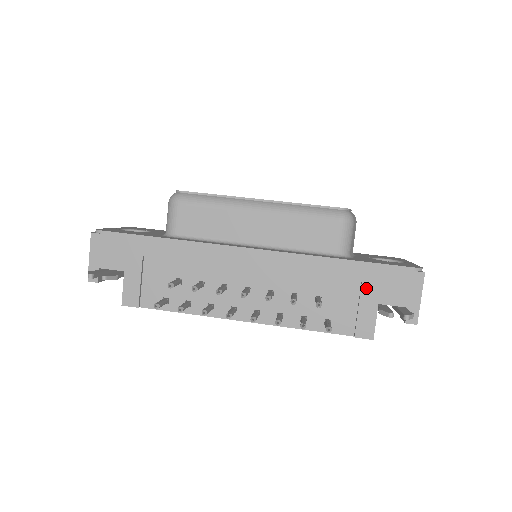
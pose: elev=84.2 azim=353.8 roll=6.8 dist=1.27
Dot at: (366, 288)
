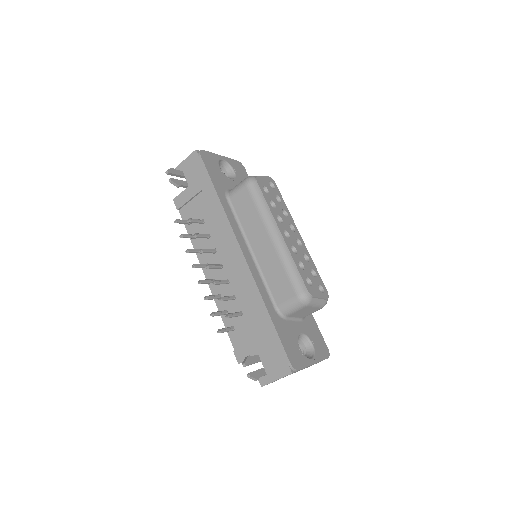
Dot at: (262, 340)
